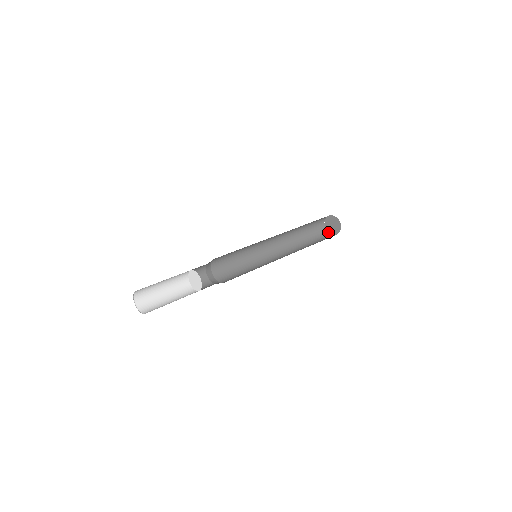
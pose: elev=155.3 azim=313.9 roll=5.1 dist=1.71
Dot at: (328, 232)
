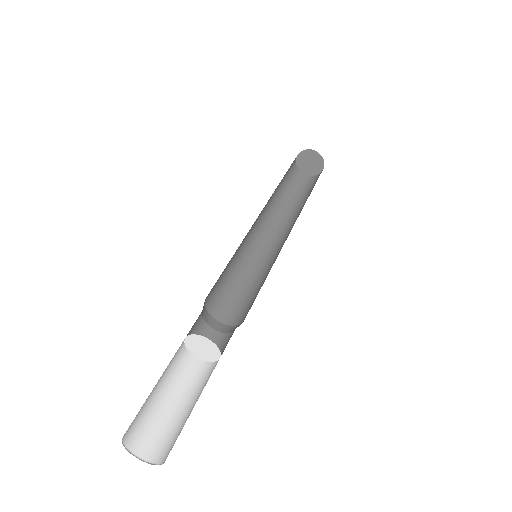
Dot at: (313, 176)
